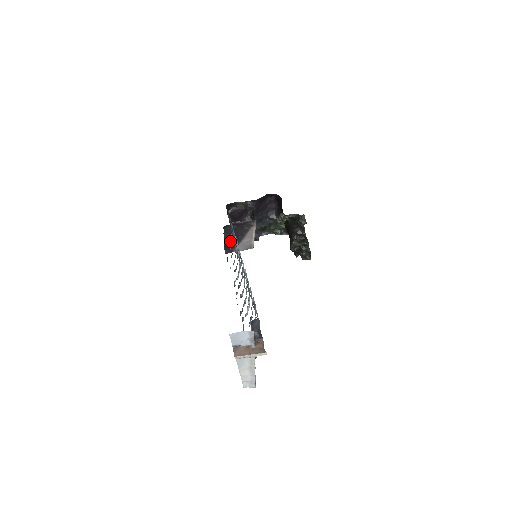
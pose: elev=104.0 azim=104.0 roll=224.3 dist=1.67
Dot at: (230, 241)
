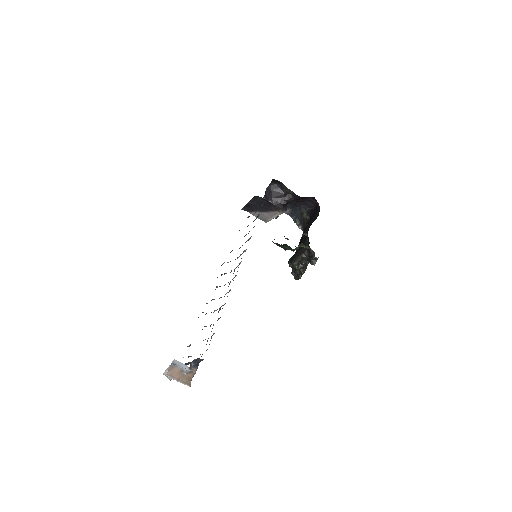
Dot at: (253, 205)
